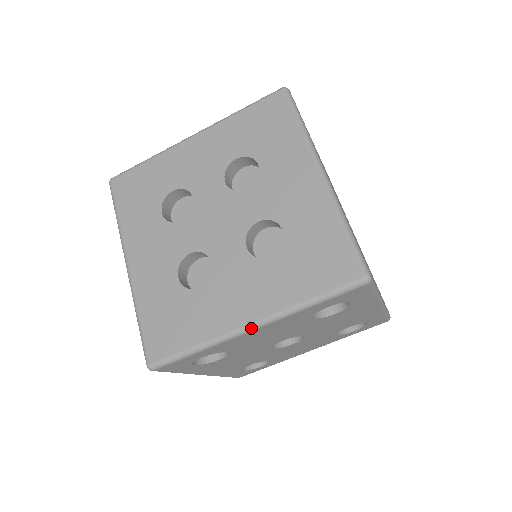
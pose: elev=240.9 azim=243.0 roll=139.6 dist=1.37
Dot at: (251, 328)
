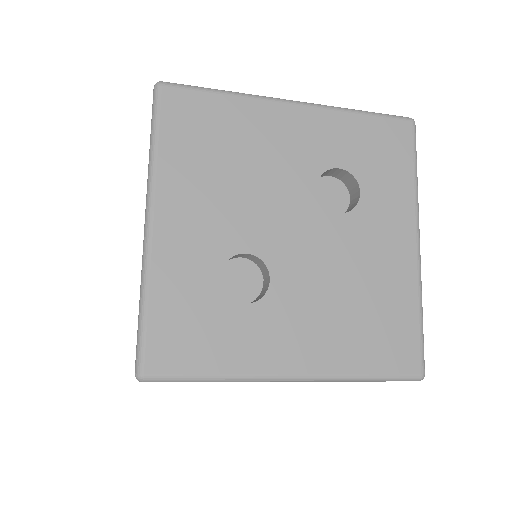
Dot at: occluded
